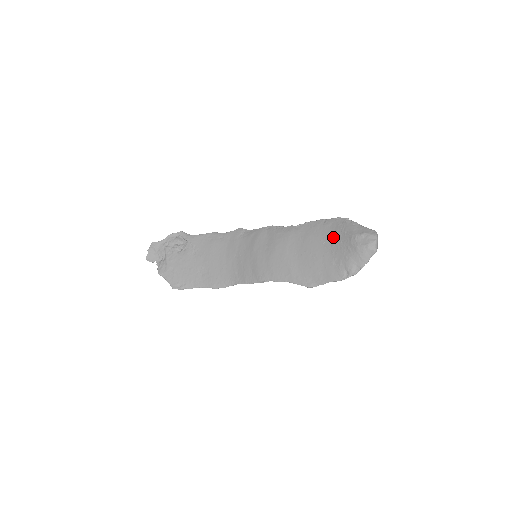
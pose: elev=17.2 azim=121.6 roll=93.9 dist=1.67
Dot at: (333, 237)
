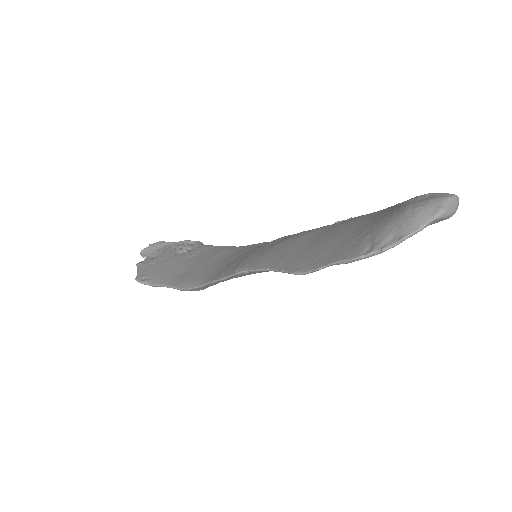
Dot at: (377, 215)
